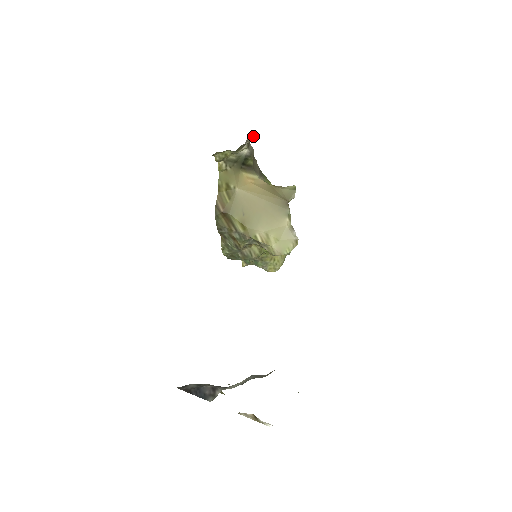
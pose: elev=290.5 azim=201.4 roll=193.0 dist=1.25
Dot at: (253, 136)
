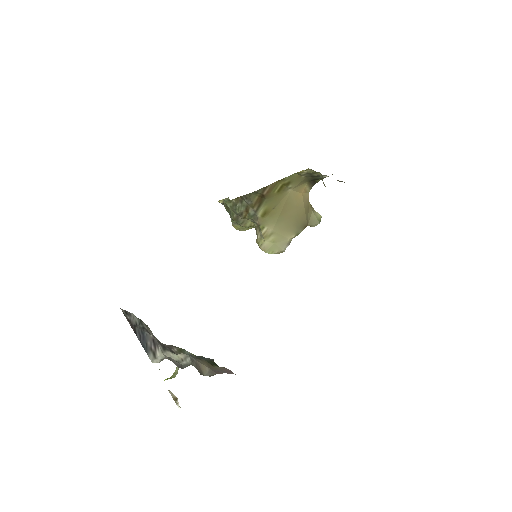
Dot at: occluded
